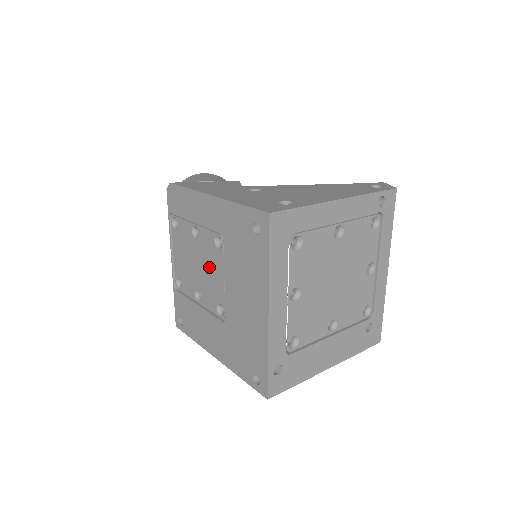
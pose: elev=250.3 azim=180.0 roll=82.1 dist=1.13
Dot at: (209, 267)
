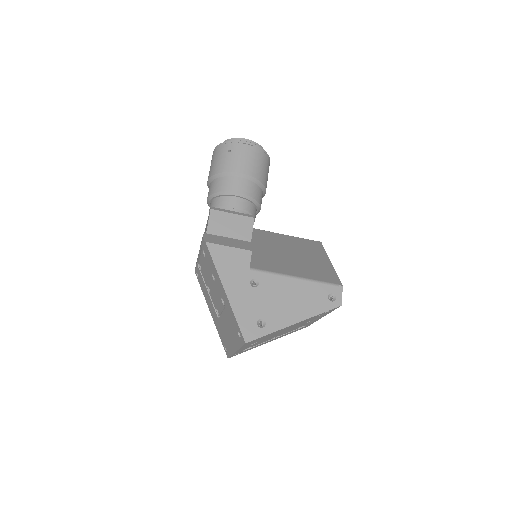
Dot at: (216, 296)
